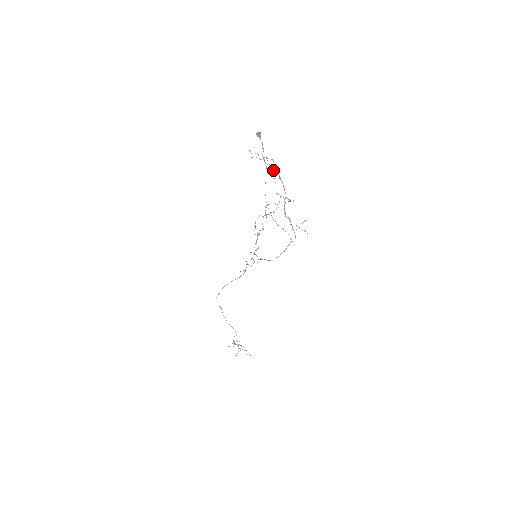
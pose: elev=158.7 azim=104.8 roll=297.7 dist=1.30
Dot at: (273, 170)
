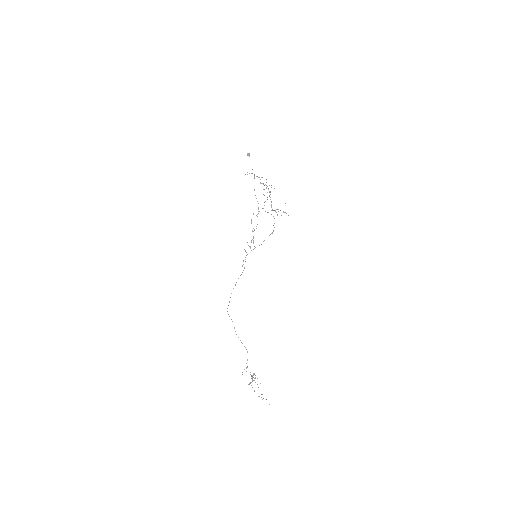
Dot at: occluded
